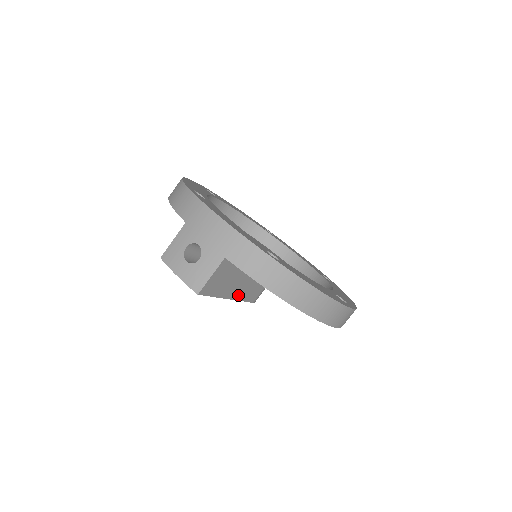
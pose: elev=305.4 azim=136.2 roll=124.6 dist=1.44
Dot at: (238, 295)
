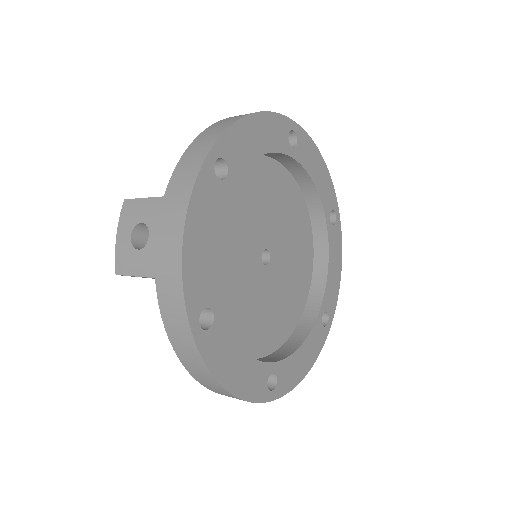
Dot at: occluded
